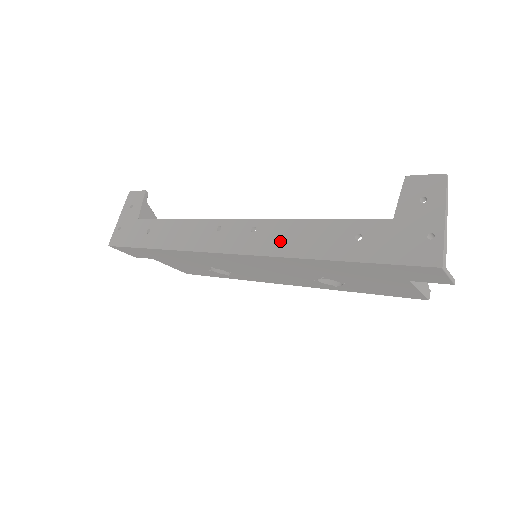
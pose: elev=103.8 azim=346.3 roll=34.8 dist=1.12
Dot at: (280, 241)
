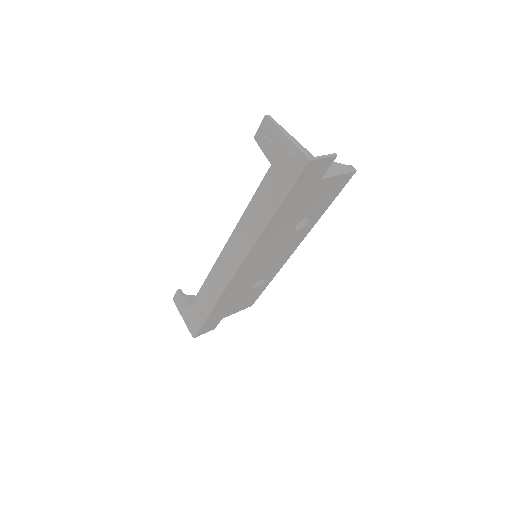
Dot at: (247, 237)
